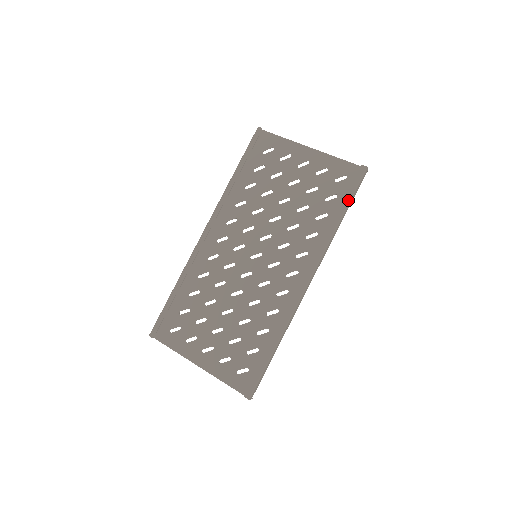
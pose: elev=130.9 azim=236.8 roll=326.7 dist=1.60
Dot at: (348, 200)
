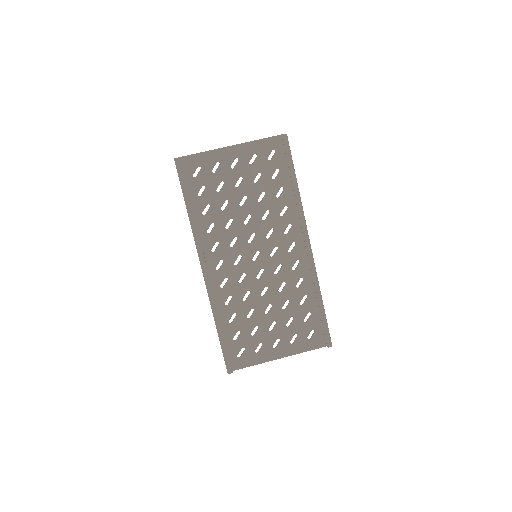
Dot at: (292, 168)
